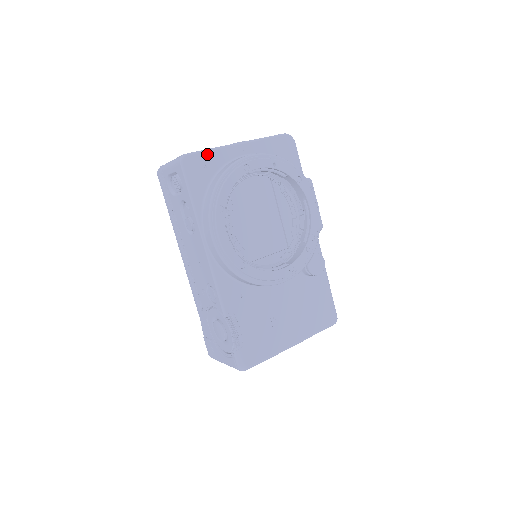
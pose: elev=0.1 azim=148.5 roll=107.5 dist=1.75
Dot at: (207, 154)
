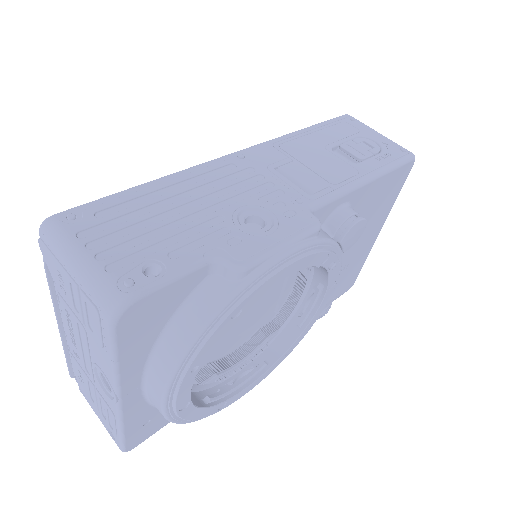
Dot at: (128, 432)
